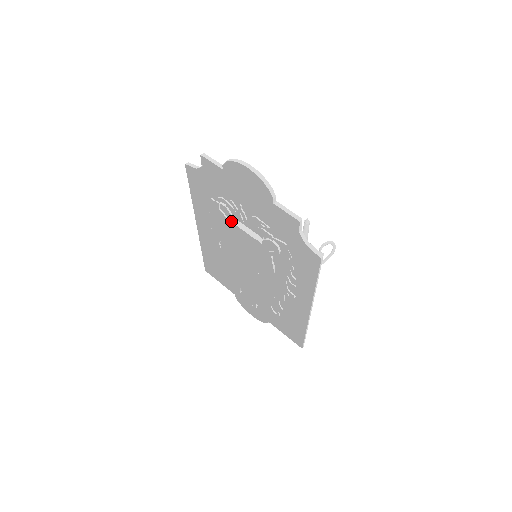
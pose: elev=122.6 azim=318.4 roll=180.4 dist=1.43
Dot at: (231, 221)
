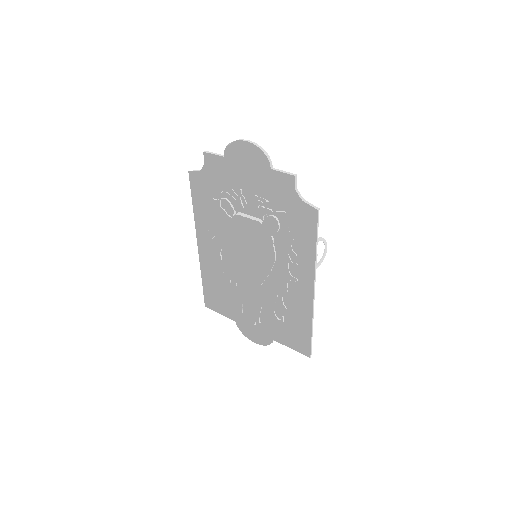
Dot at: (232, 217)
